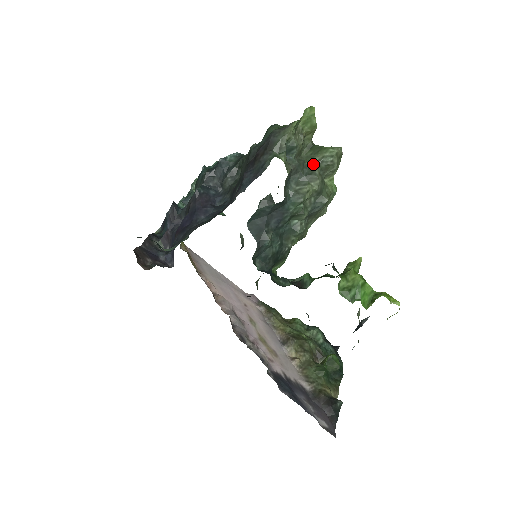
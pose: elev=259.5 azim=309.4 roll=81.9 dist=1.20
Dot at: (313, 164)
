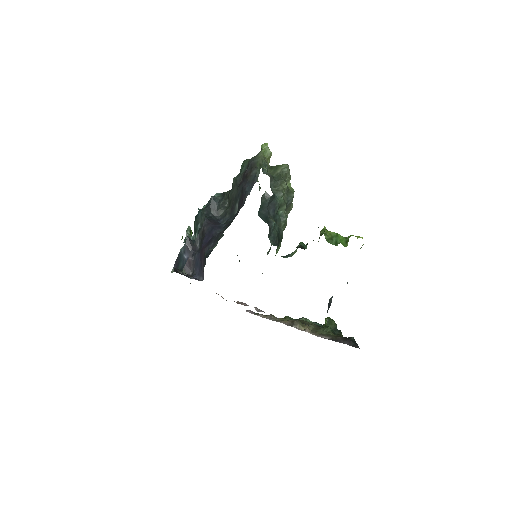
Dot at: (278, 175)
